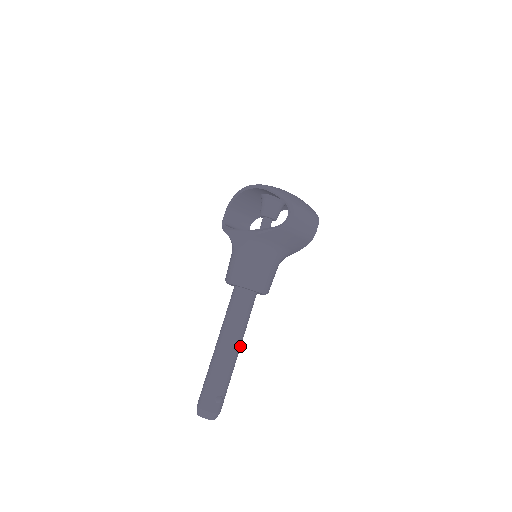
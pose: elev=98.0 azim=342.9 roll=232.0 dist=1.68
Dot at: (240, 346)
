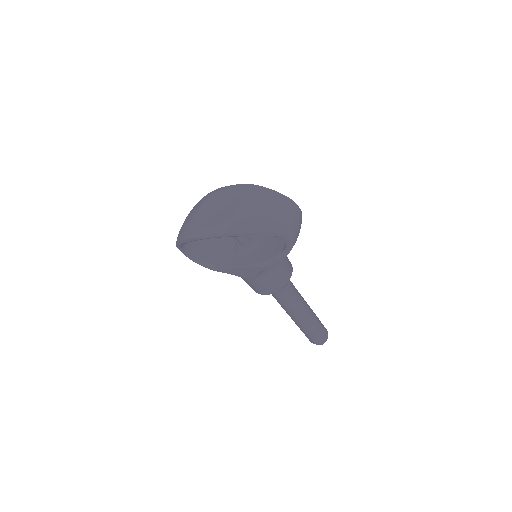
Dot at: (304, 300)
